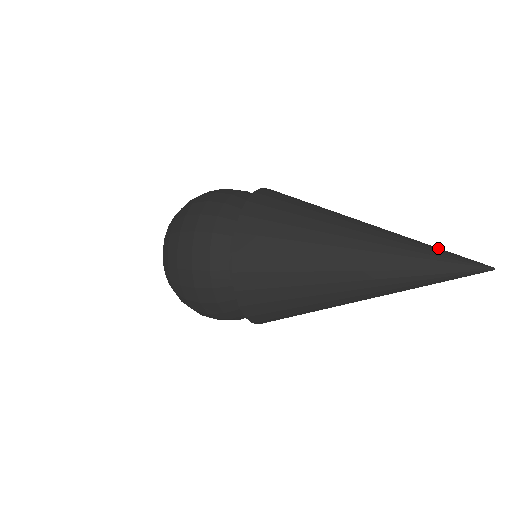
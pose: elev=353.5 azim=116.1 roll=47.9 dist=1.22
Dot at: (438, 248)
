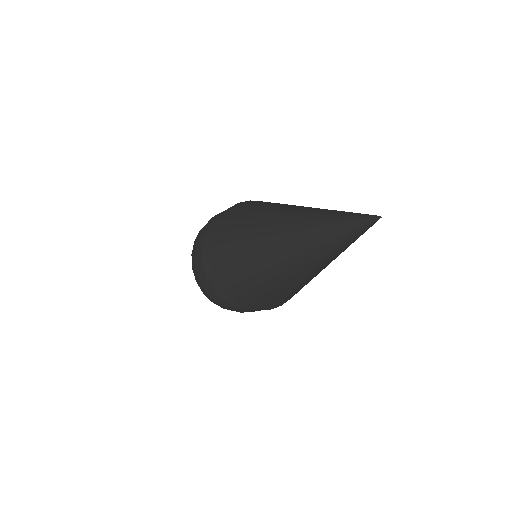
Dot at: occluded
